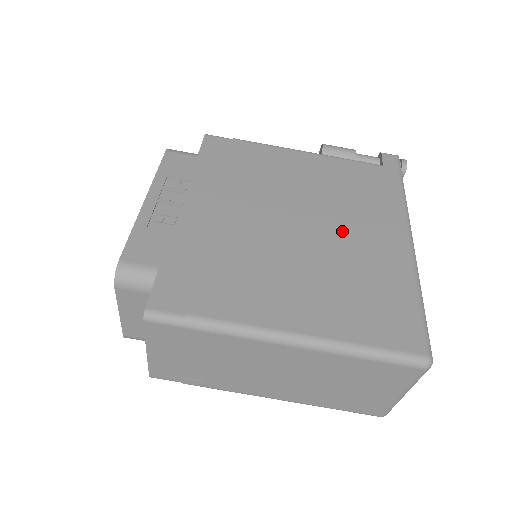
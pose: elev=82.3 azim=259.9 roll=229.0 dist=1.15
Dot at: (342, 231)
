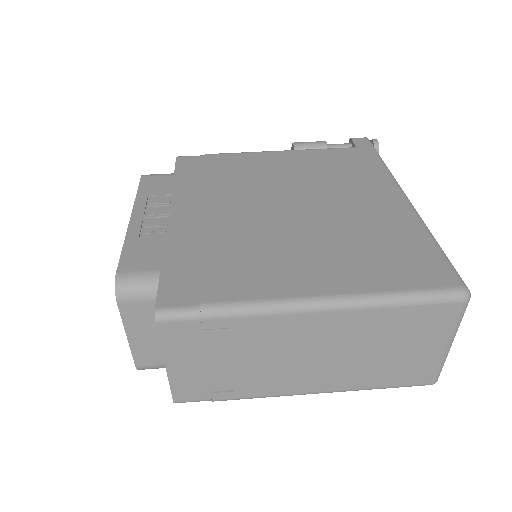
Dot at: (336, 203)
